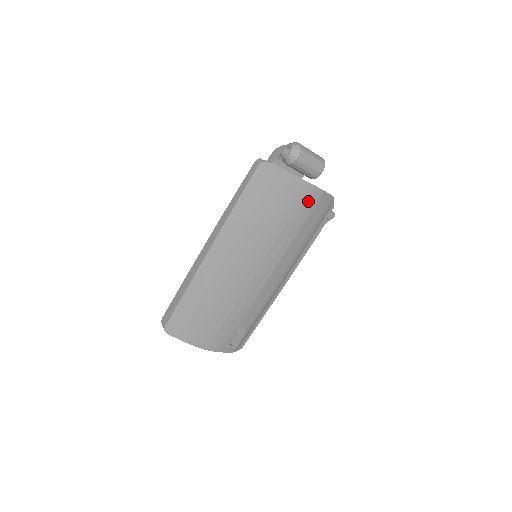
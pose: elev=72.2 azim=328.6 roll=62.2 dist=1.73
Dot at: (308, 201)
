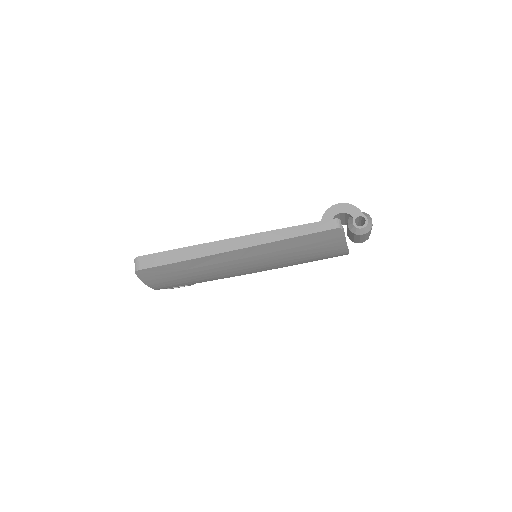
Dot at: (333, 256)
